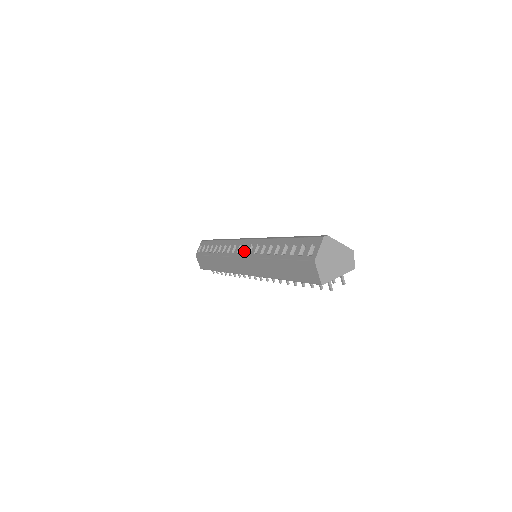
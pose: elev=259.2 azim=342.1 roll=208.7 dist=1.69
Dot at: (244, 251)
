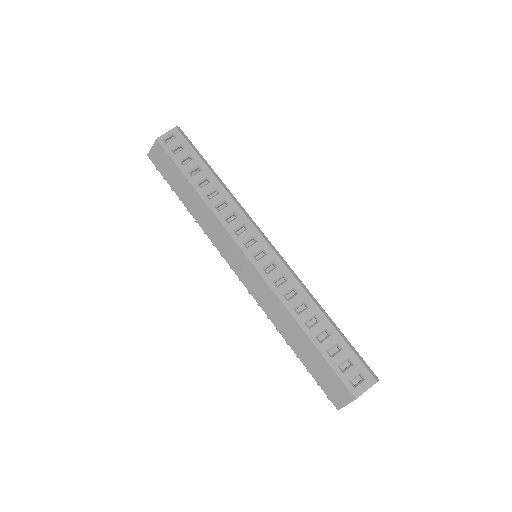
Dot at: (257, 255)
